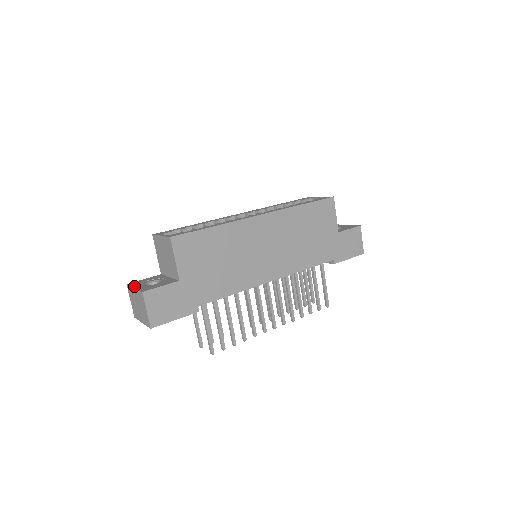
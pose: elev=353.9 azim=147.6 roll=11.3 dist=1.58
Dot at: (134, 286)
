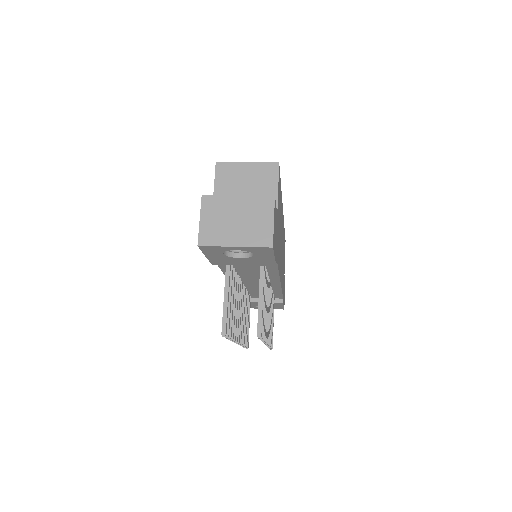
Dot at: (231, 195)
